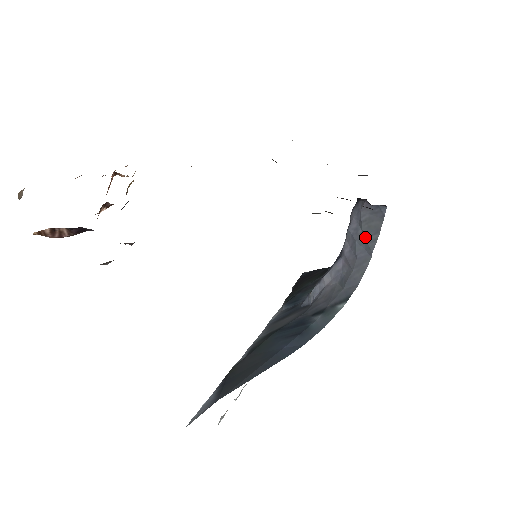
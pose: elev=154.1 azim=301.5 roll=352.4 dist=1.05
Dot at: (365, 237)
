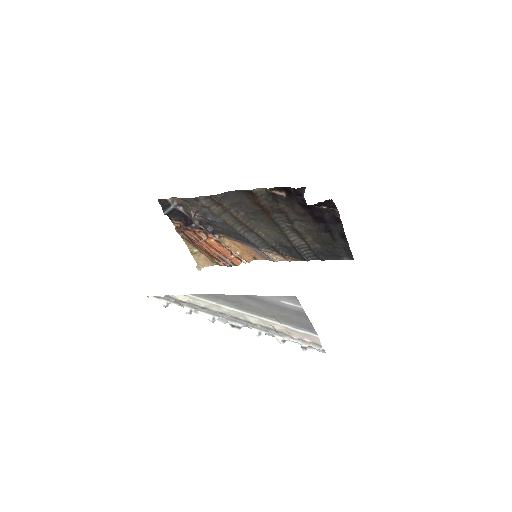
Dot at: occluded
